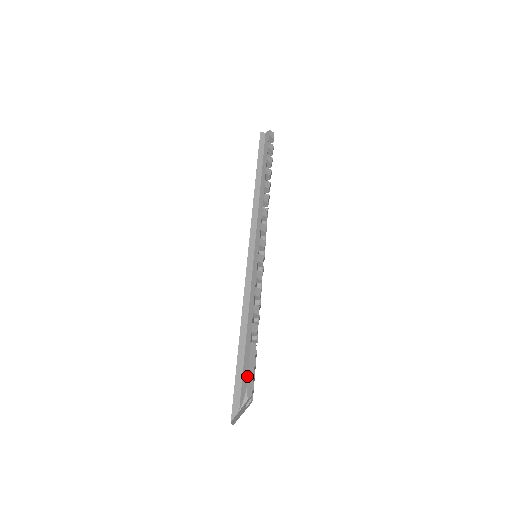
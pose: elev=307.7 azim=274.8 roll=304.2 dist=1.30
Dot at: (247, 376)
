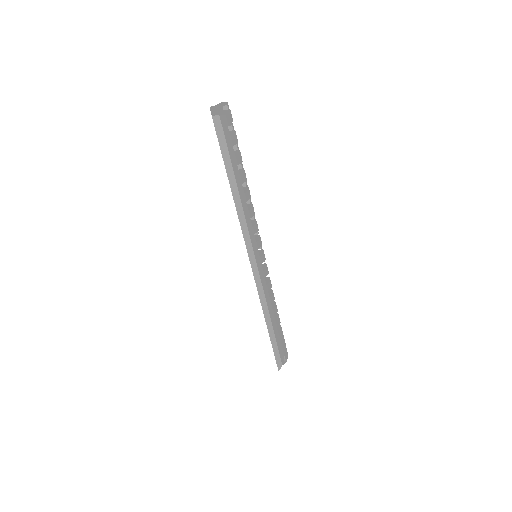
Dot at: (283, 351)
